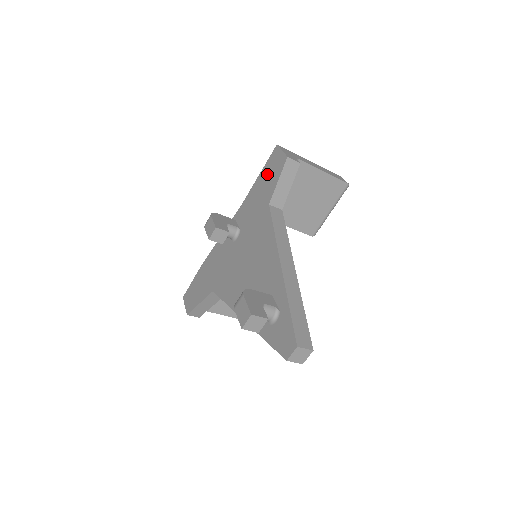
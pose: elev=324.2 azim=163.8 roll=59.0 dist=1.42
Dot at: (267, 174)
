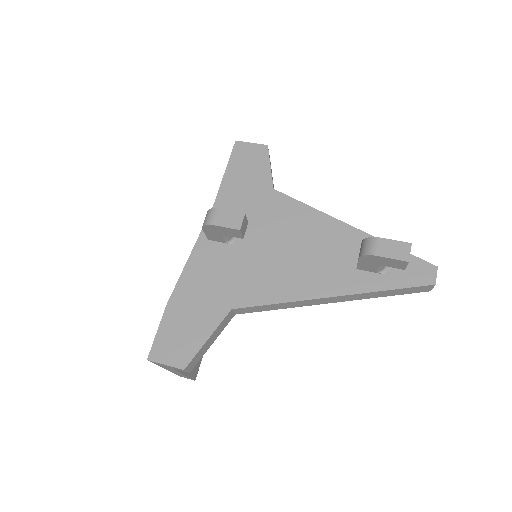
Dot at: (243, 167)
